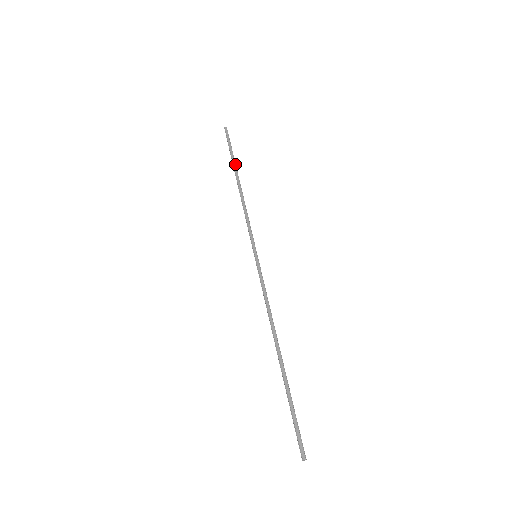
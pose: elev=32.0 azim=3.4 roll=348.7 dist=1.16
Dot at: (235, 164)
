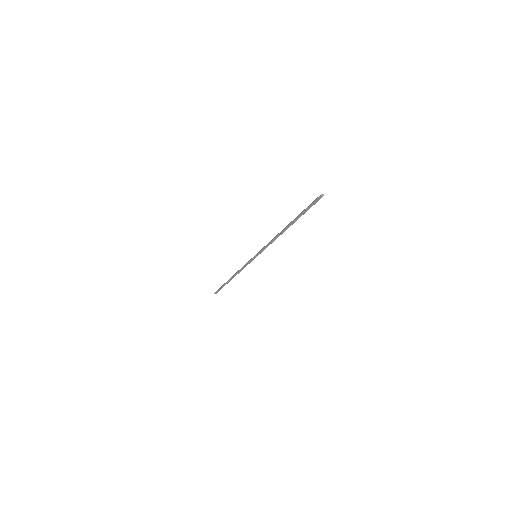
Dot at: (226, 282)
